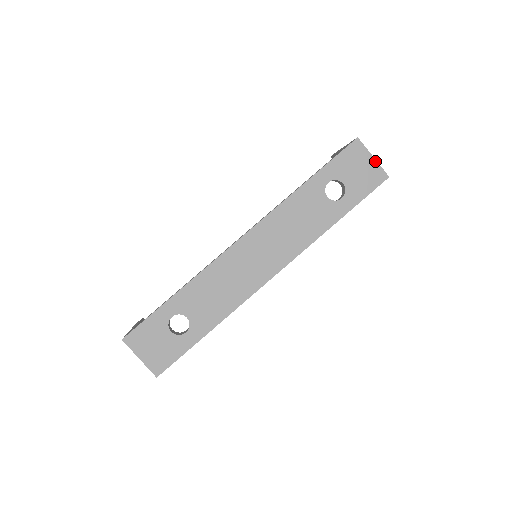
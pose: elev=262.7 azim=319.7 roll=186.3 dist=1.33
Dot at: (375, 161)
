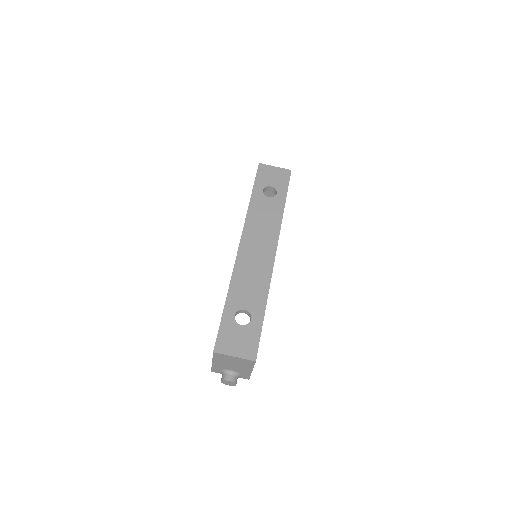
Dot at: (277, 168)
